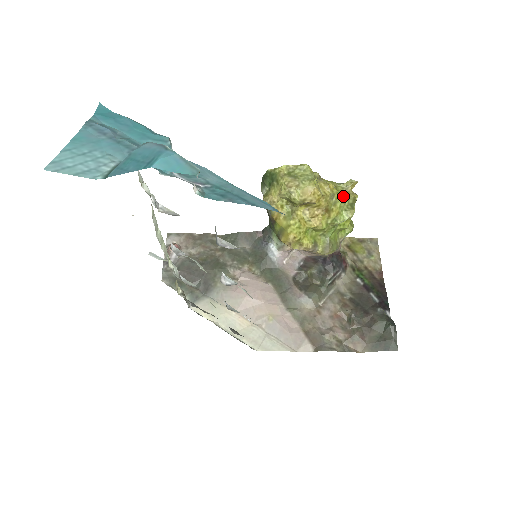
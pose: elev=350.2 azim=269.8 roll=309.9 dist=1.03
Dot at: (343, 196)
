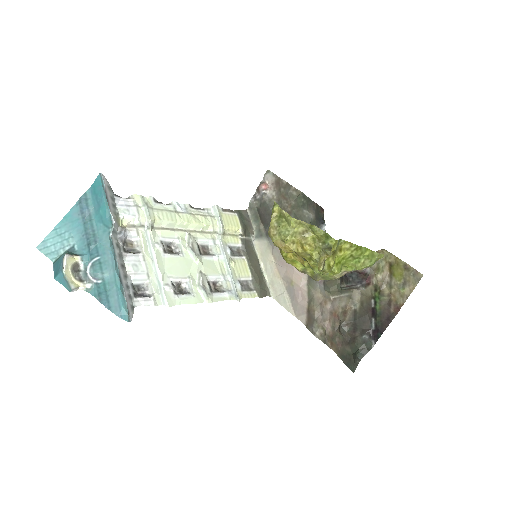
Dot at: (315, 259)
